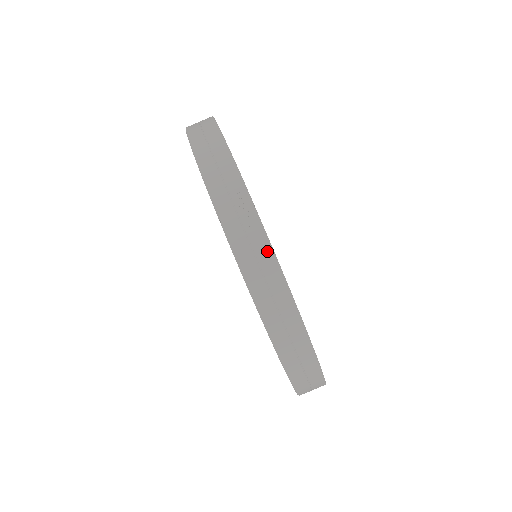
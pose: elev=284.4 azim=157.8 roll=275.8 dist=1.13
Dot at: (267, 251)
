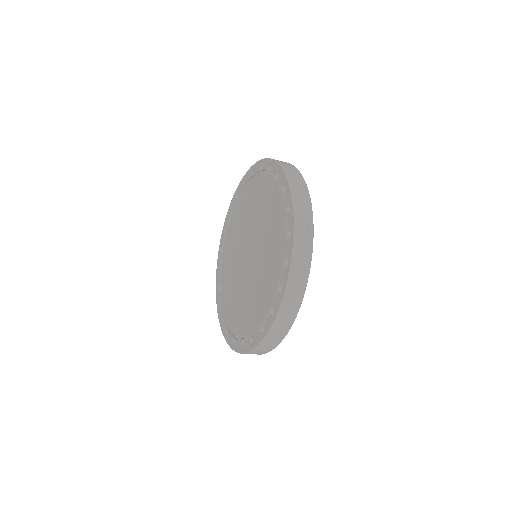
Dot at: (310, 247)
